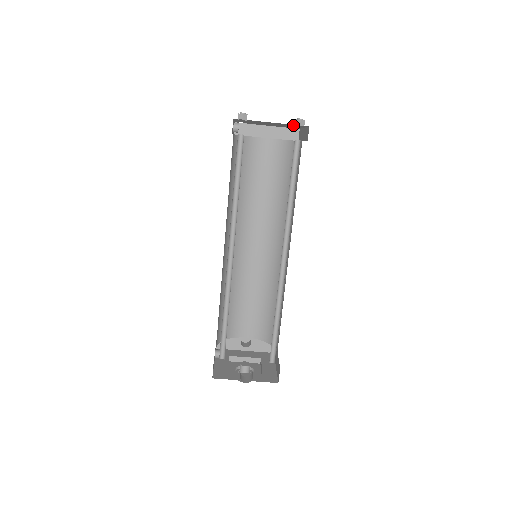
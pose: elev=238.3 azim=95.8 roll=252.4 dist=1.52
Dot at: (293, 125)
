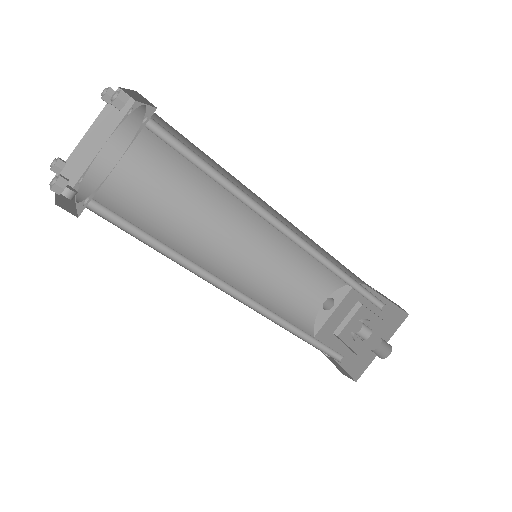
Dot at: occluded
